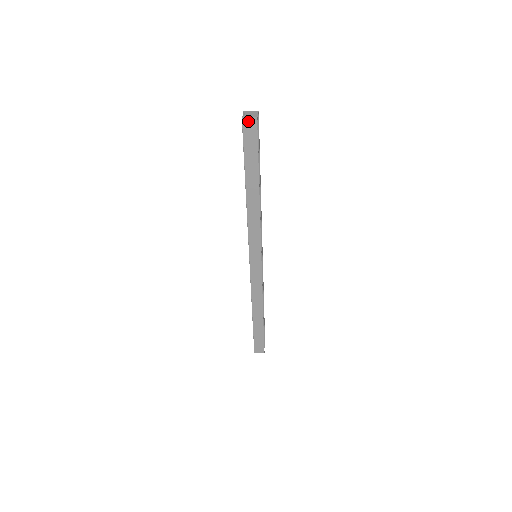
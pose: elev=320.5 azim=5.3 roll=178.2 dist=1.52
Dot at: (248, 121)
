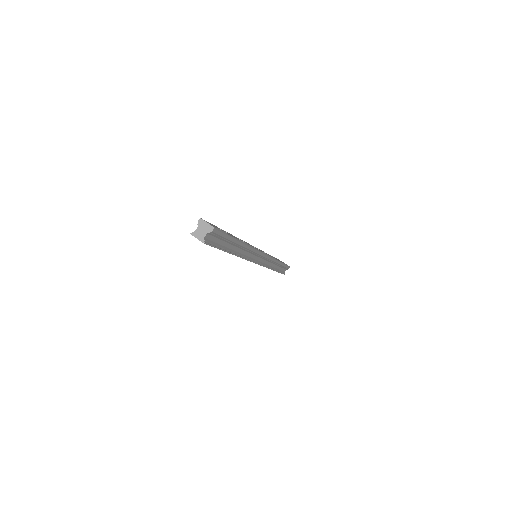
Dot at: (197, 238)
